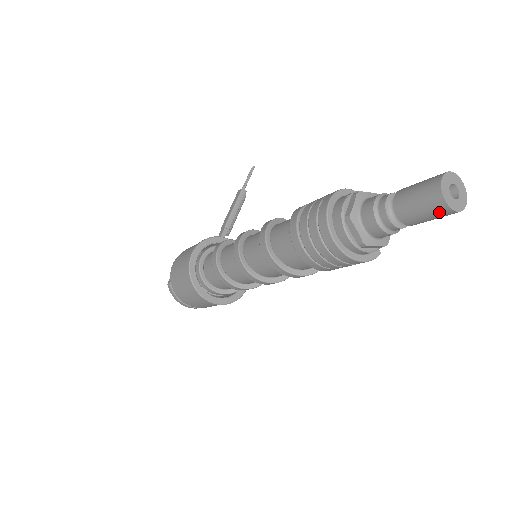
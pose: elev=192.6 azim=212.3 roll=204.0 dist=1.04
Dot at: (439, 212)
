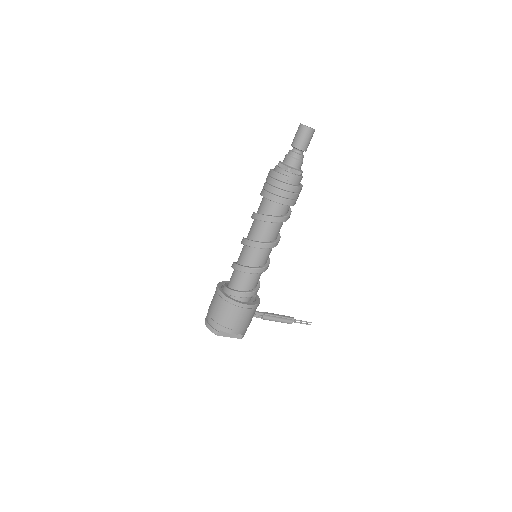
Dot at: (299, 129)
